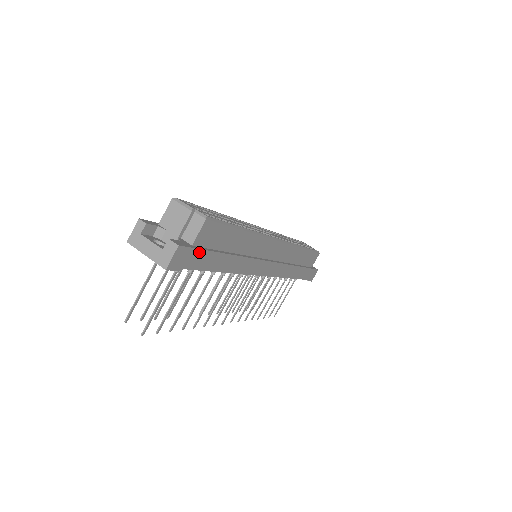
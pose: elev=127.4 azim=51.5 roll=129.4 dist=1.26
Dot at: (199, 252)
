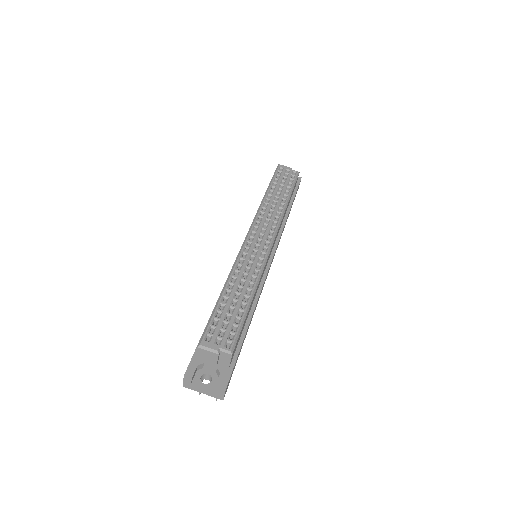
Dot at: occluded
